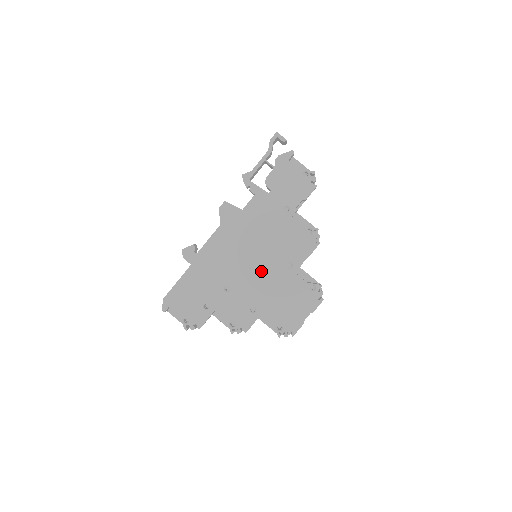
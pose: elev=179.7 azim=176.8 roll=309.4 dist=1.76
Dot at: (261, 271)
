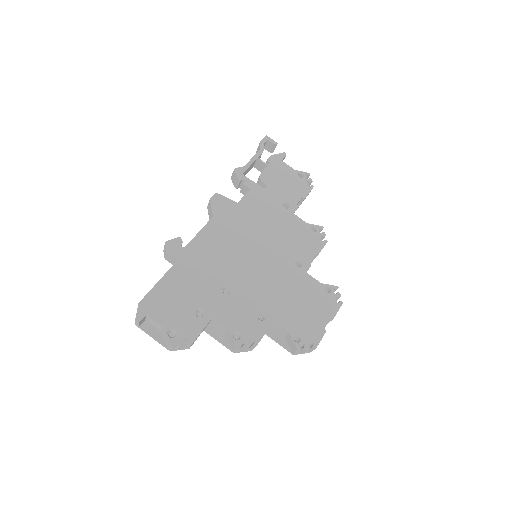
Dot at: (267, 270)
